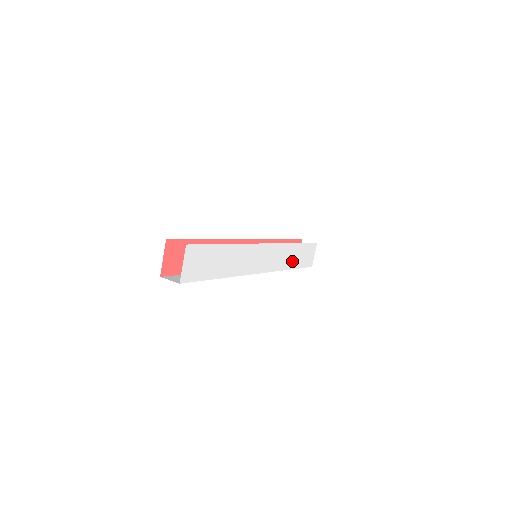
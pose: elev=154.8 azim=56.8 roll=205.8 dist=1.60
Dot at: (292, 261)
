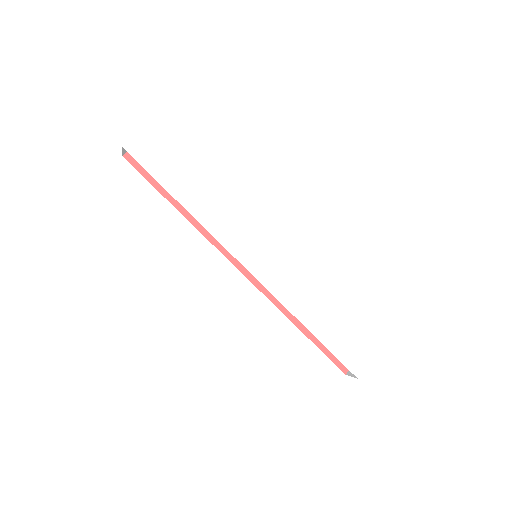
Dot at: (314, 319)
